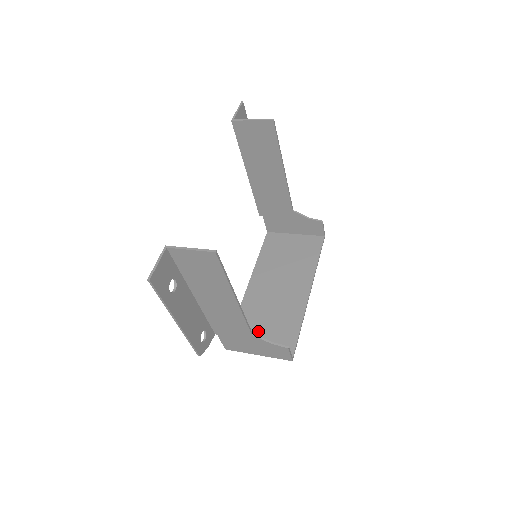
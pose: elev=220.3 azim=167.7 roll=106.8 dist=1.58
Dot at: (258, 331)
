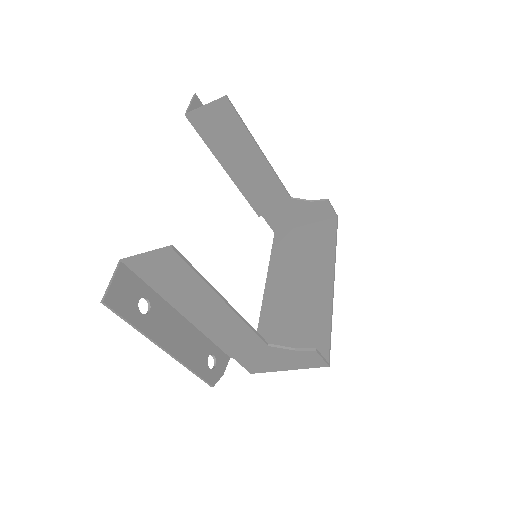
Dot at: (283, 342)
